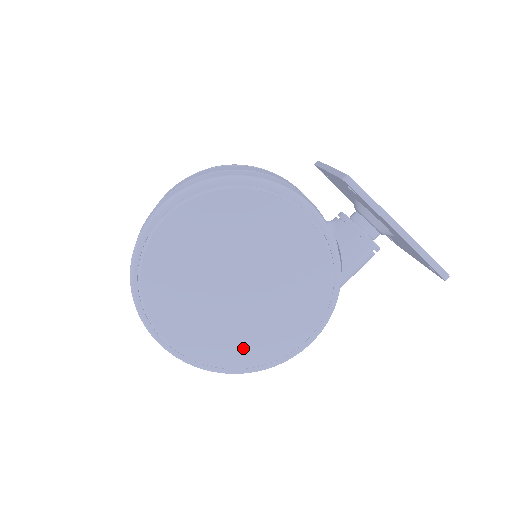
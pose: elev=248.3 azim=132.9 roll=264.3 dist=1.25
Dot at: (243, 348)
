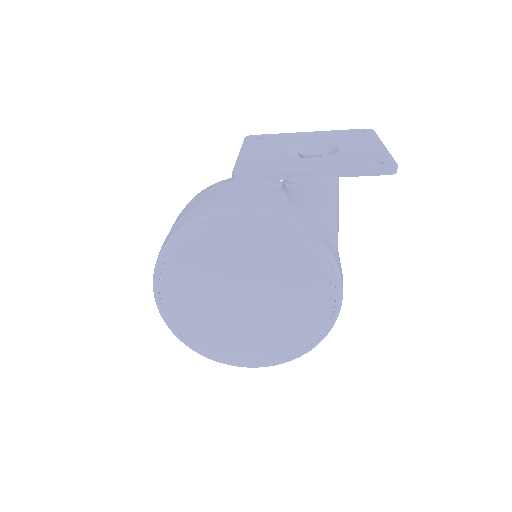
Dot at: (295, 334)
